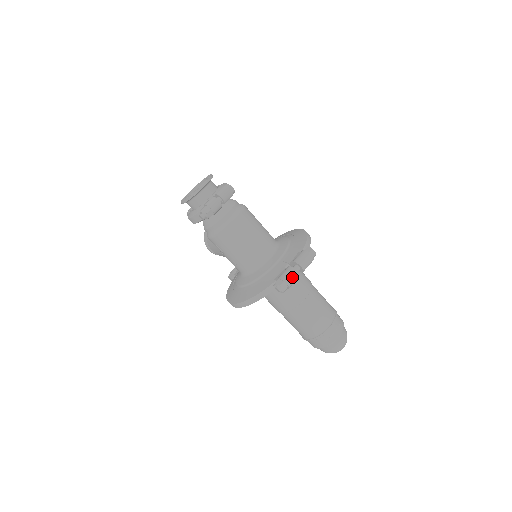
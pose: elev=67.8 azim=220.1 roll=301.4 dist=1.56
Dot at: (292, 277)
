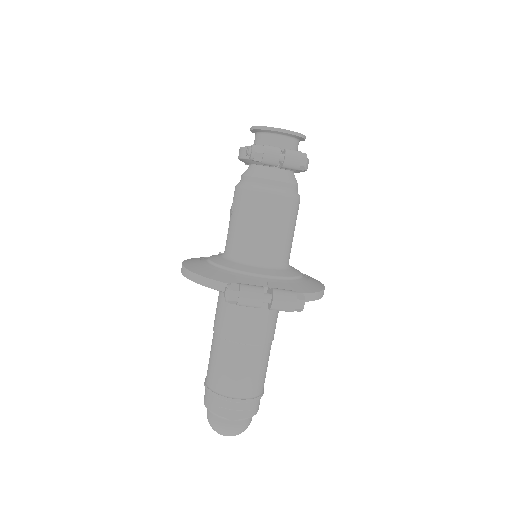
Dot at: (252, 298)
